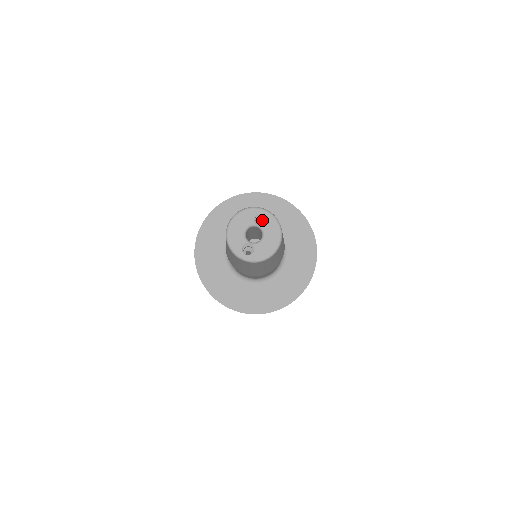
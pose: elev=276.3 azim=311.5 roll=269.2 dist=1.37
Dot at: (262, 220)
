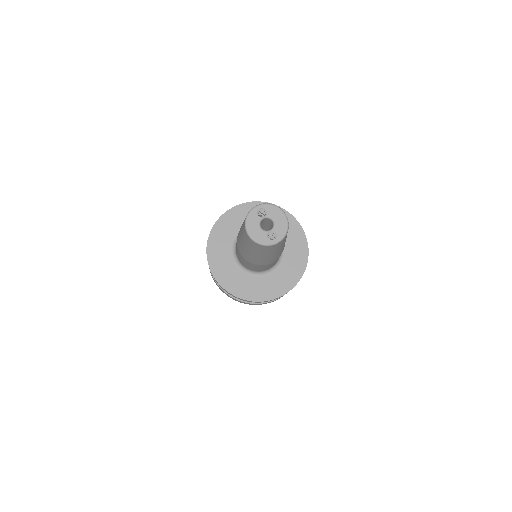
Dot at: (260, 215)
